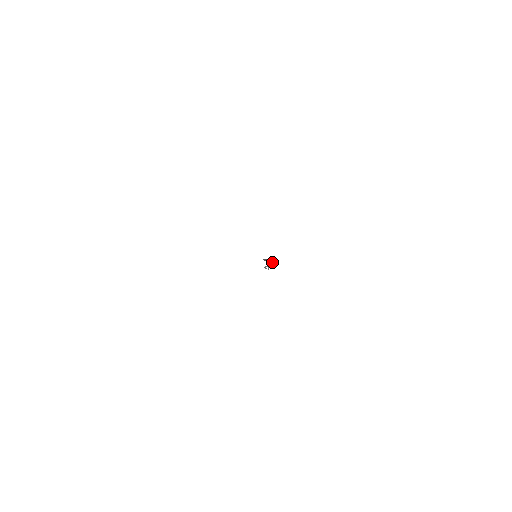
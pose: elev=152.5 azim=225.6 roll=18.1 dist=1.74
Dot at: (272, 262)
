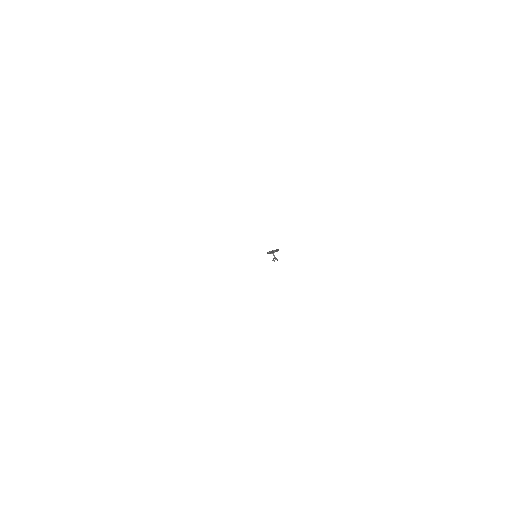
Dot at: (277, 251)
